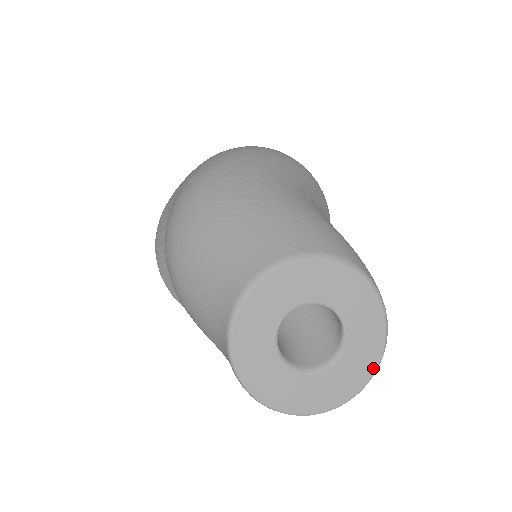
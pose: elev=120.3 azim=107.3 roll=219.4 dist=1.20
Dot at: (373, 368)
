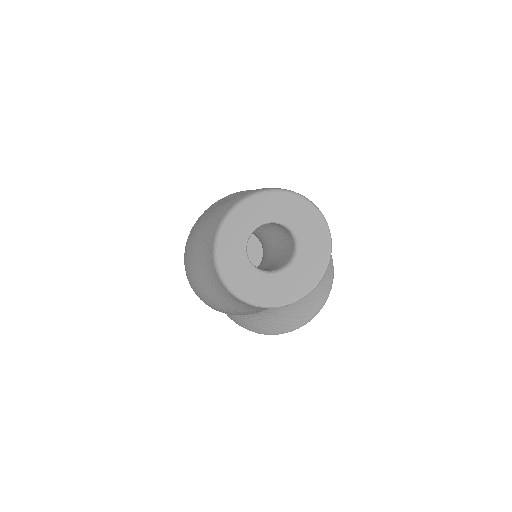
Dot at: (323, 225)
